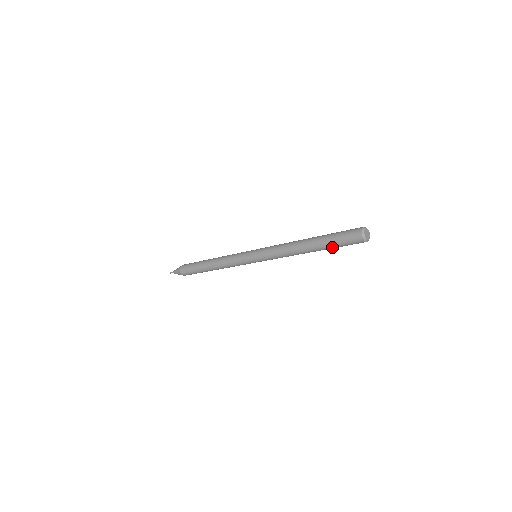
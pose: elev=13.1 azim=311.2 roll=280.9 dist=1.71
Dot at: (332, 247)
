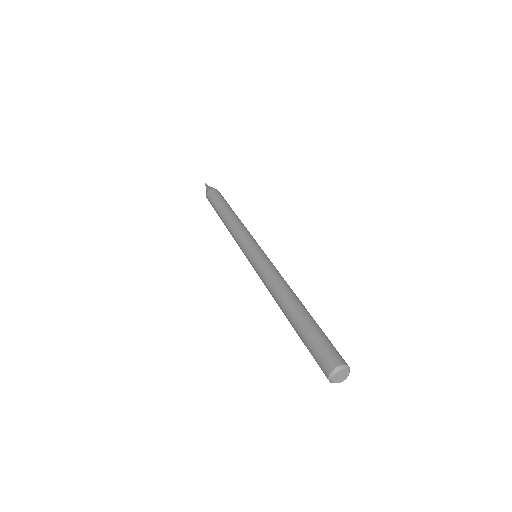
Dot at: occluded
